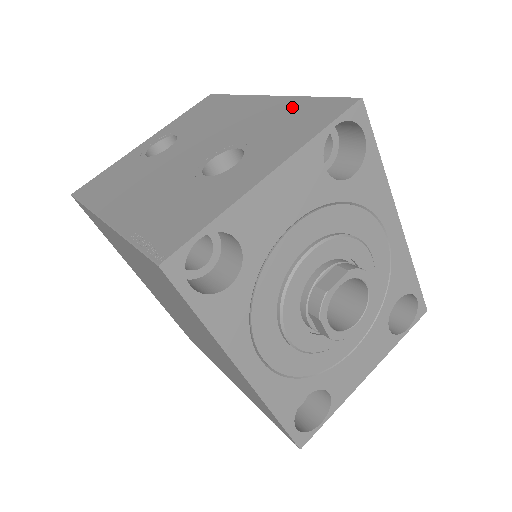
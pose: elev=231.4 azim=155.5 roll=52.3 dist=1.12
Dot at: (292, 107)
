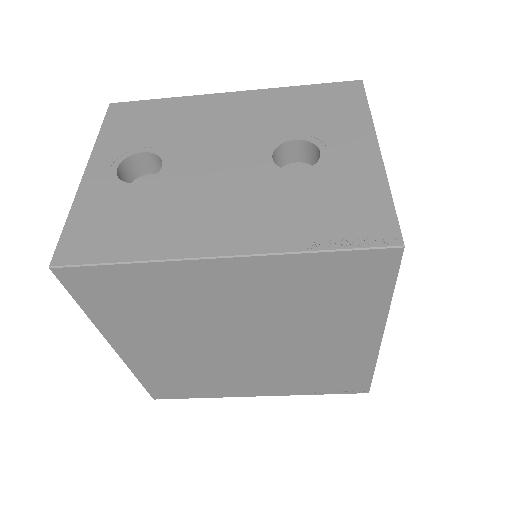
Dot at: (292, 97)
